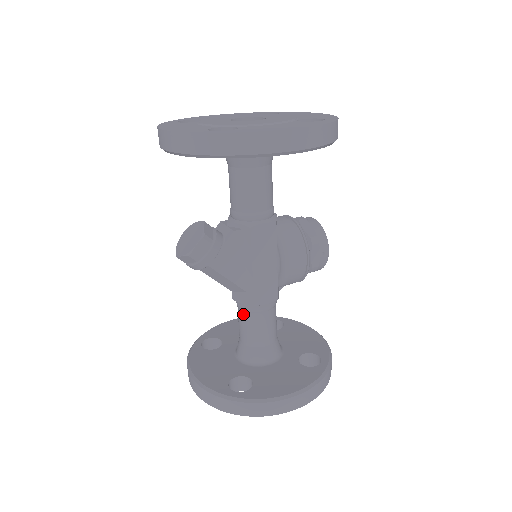
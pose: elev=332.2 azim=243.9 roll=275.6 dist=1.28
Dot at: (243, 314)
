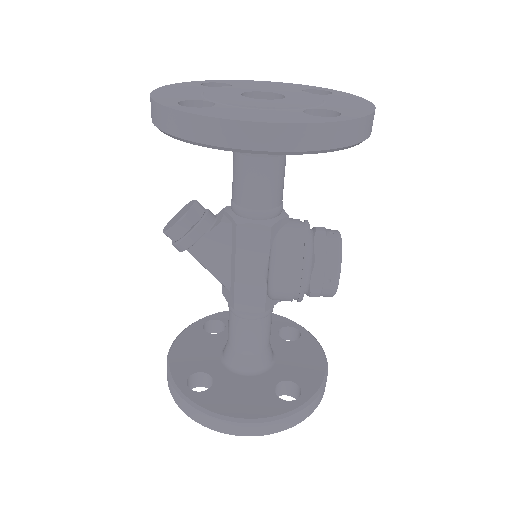
Dot at: (229, 312)
